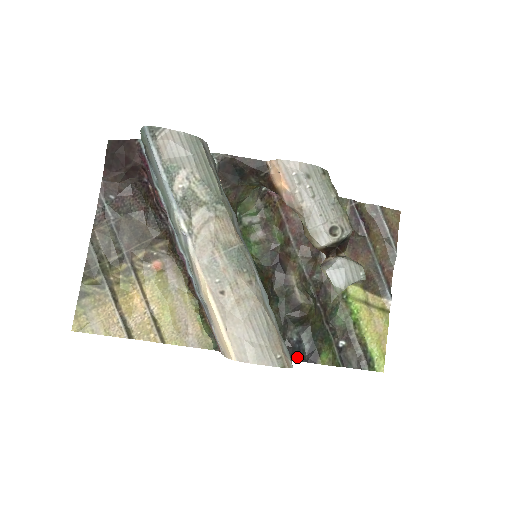
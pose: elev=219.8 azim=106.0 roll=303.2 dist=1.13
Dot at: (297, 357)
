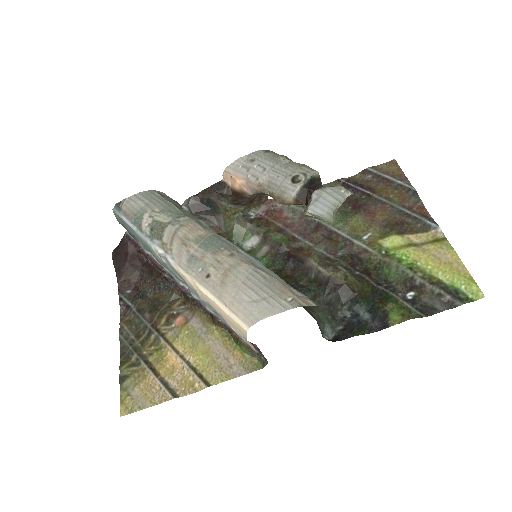
Dot at: (360, 330)
